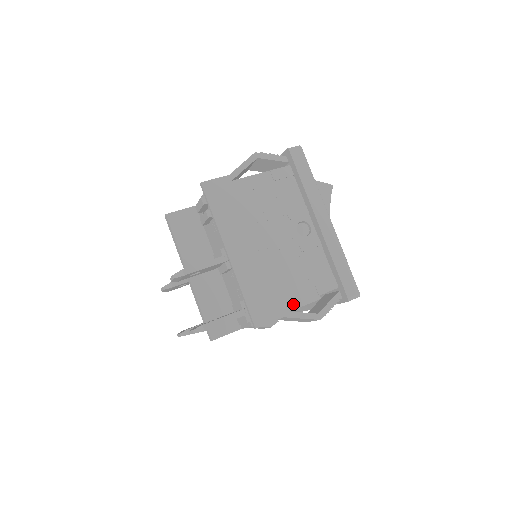
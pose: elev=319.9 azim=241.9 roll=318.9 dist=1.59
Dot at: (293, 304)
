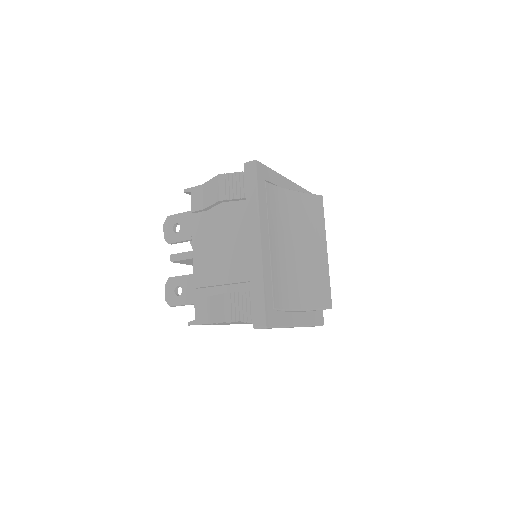
Dot at: occluded
